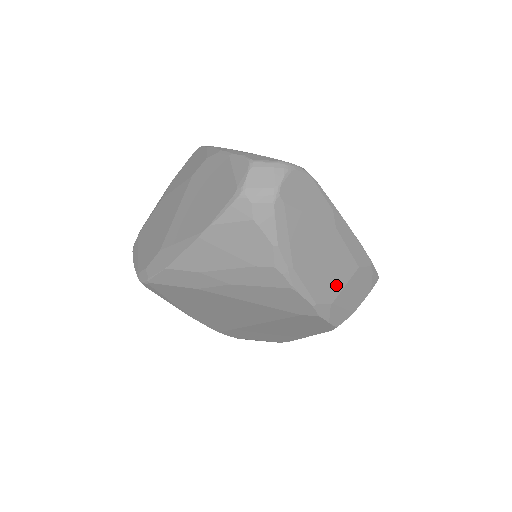
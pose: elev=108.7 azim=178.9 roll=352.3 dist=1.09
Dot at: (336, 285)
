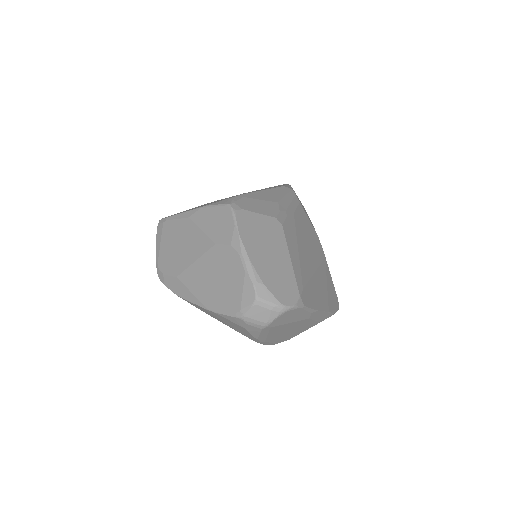
Dot at: (296, 334)
